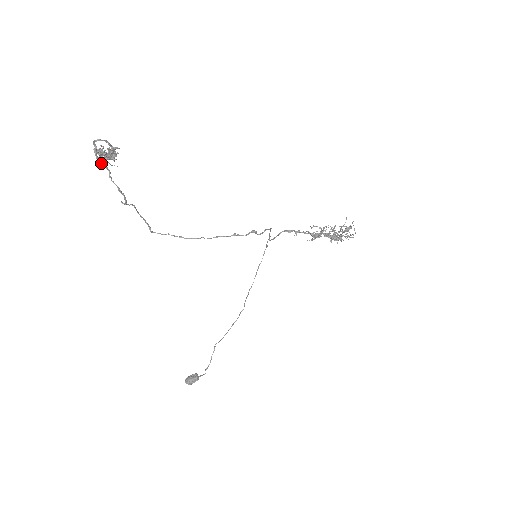
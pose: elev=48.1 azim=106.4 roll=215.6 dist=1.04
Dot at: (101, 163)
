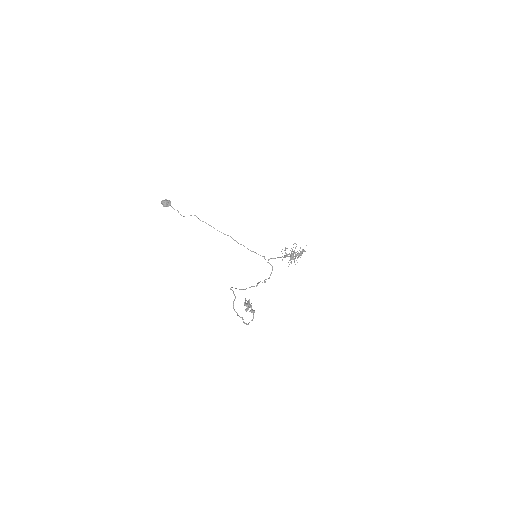
Dot at: (243, 321)
